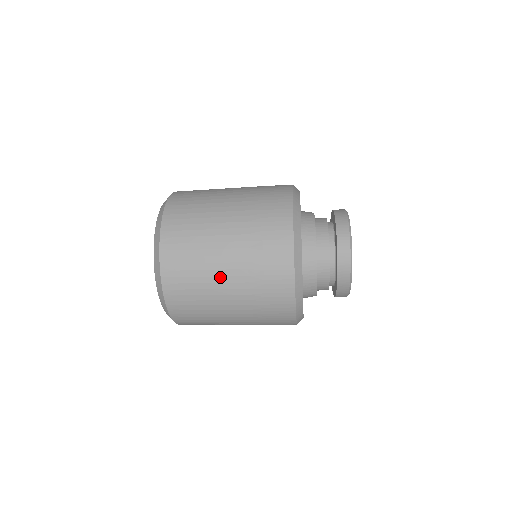
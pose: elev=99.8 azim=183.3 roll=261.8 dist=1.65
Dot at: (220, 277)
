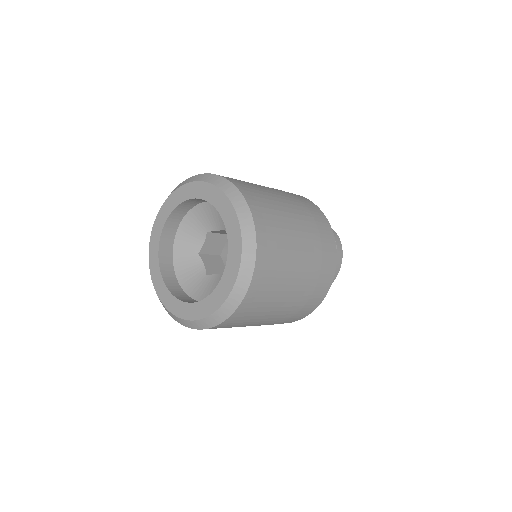
Dot at: (297, 245)
